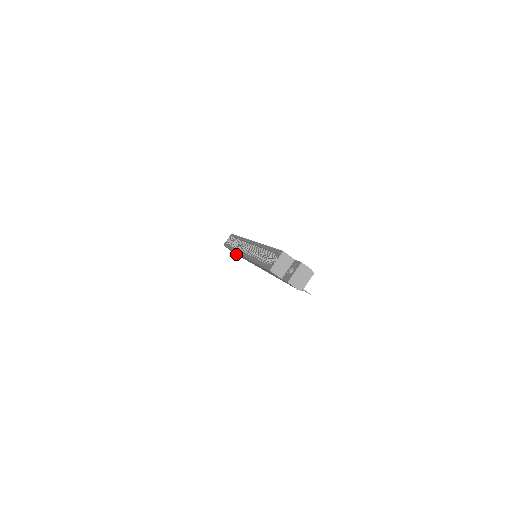
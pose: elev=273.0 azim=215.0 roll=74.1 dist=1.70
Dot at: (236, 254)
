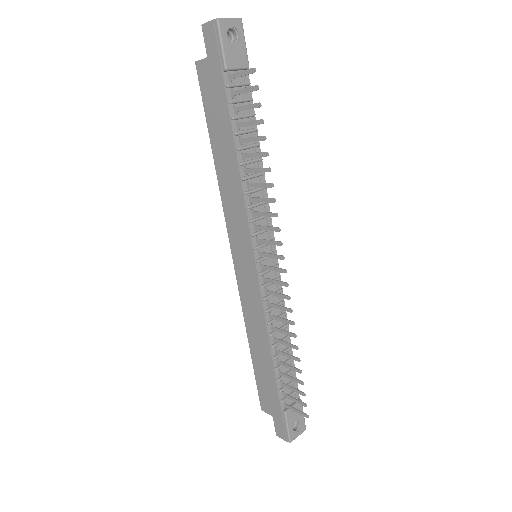
Dot at: (278, 411)
